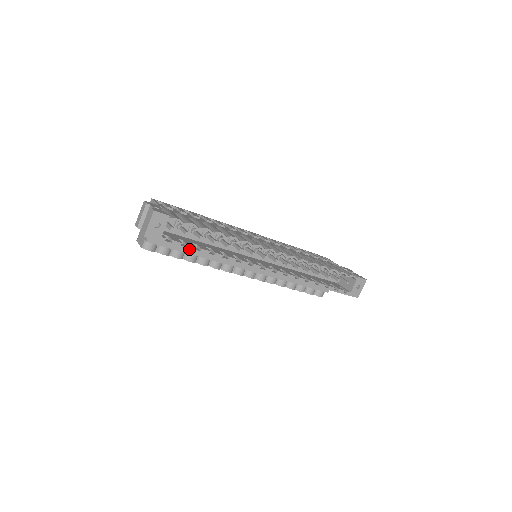
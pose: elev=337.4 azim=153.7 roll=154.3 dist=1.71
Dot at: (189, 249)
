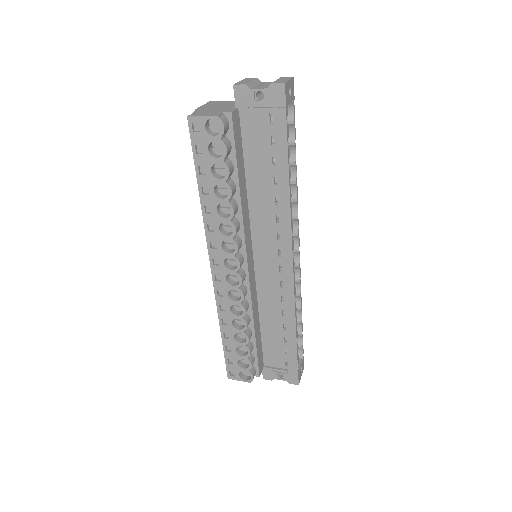
Dot at: (288, 150)
